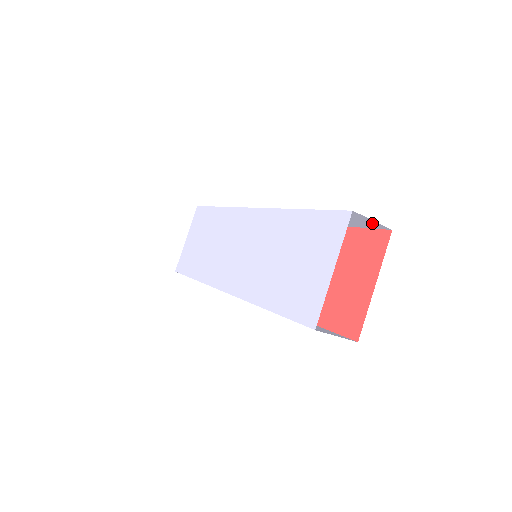
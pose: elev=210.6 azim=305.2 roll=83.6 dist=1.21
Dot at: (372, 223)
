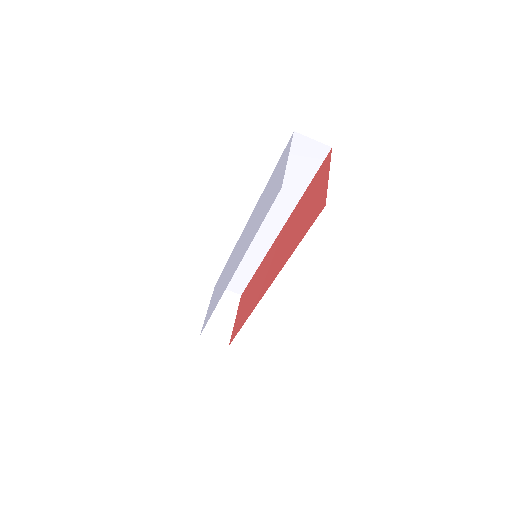
Dot at: (316, 148)
